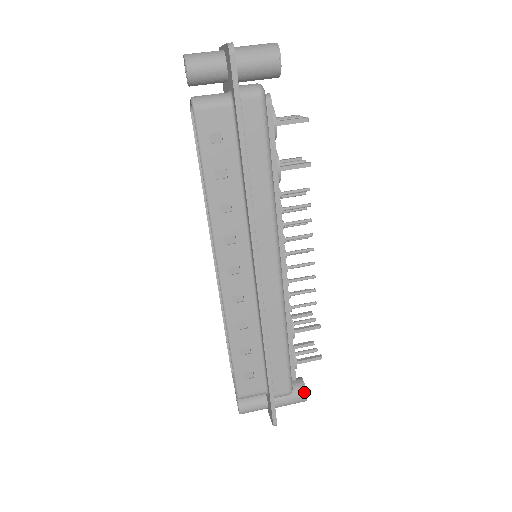
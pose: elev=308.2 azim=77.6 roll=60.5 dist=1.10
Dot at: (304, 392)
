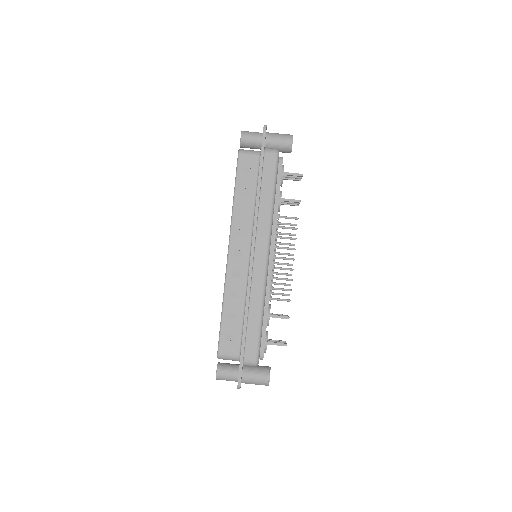
Dot at: (268, 374)
